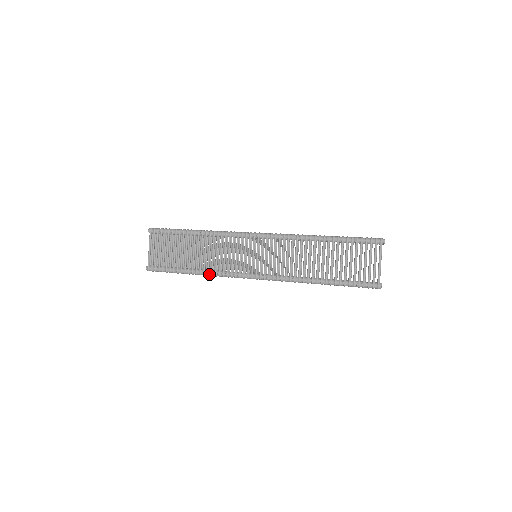
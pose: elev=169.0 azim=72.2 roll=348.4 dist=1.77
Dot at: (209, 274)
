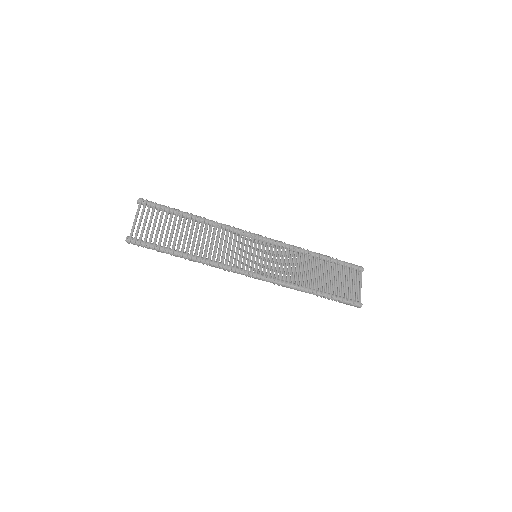
Dot at: (206, 261)
